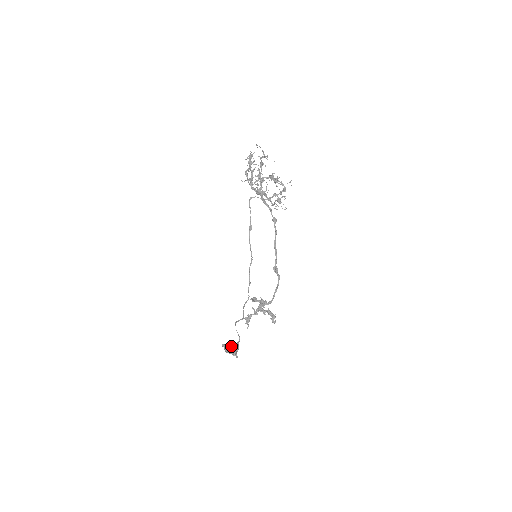
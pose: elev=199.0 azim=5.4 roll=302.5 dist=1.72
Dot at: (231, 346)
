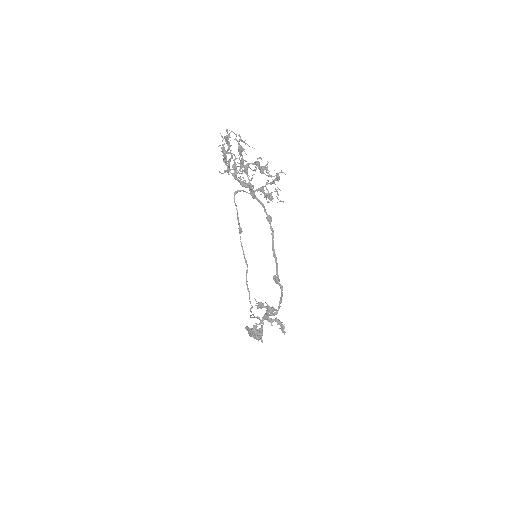
Dot at: occluded
